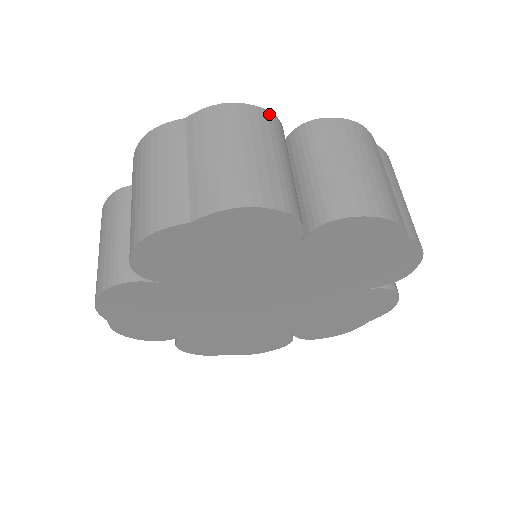
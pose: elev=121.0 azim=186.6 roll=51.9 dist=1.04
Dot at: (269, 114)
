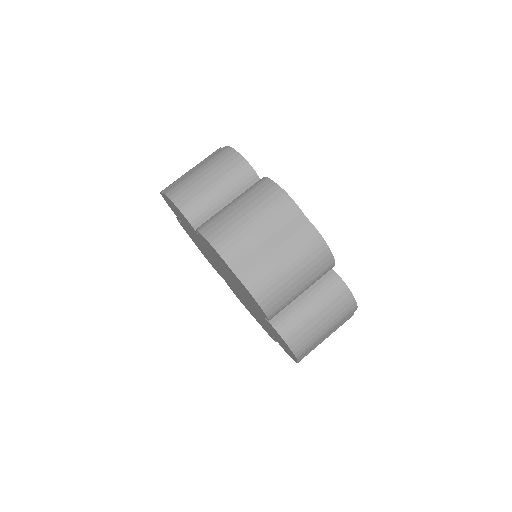
Dot at: (244, 162)
